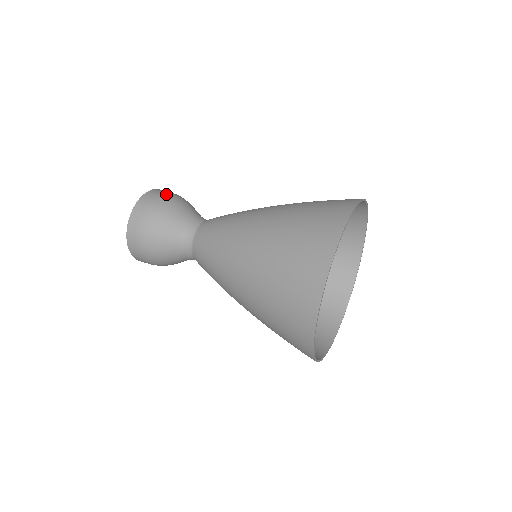
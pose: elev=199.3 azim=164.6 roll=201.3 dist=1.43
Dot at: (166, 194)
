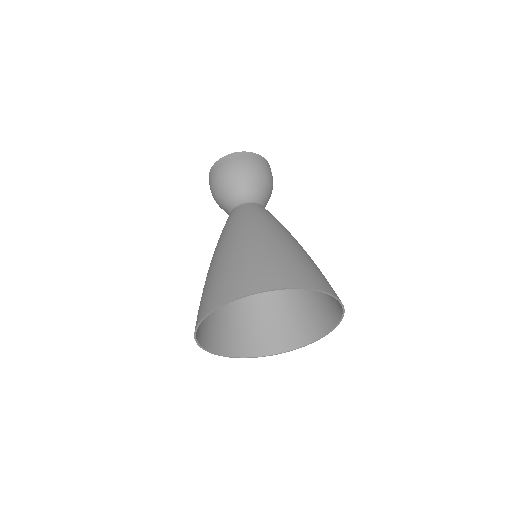
Dot at: (243, 163)
